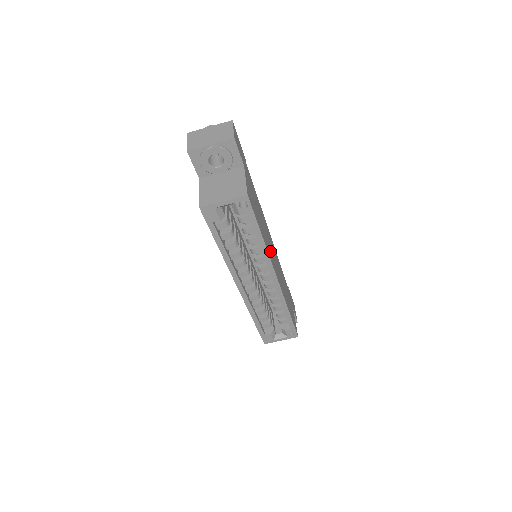
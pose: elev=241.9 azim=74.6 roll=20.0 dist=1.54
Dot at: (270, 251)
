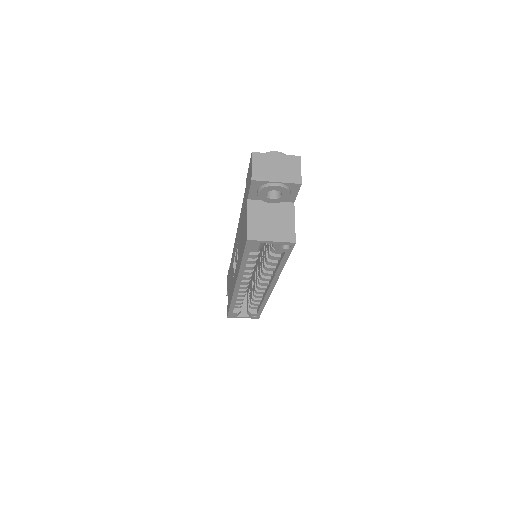
Dot at: occluded
